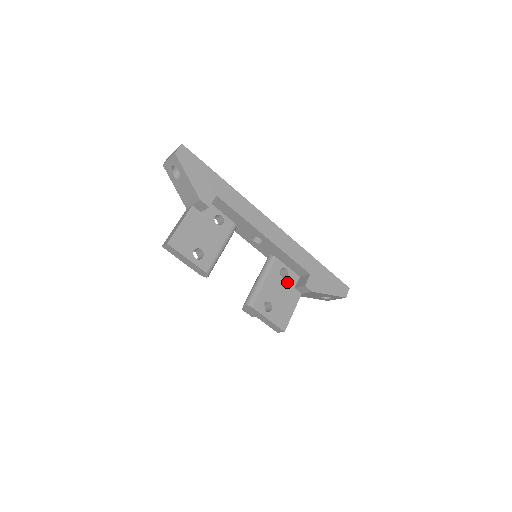
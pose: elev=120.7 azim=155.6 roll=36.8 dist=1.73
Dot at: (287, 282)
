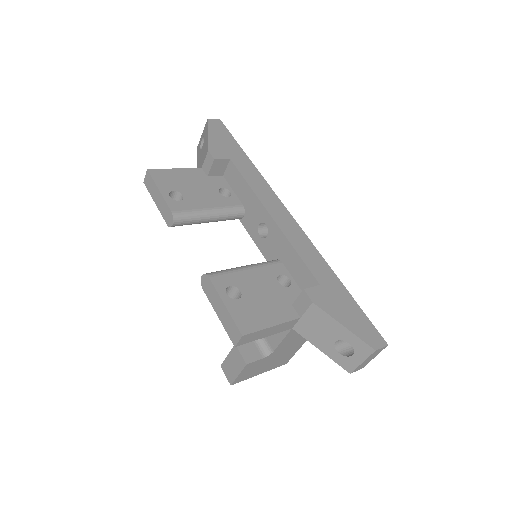
Dot at: (283, 291)
